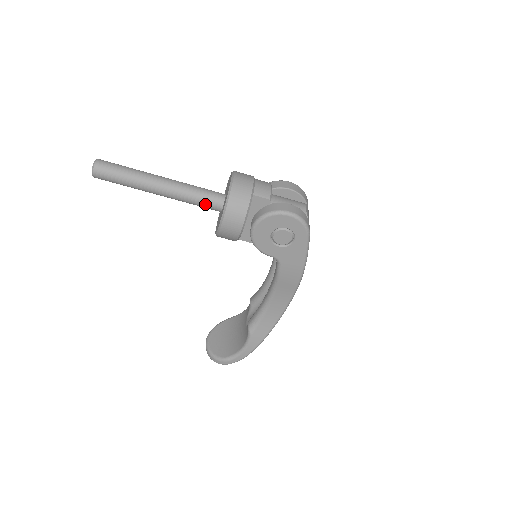
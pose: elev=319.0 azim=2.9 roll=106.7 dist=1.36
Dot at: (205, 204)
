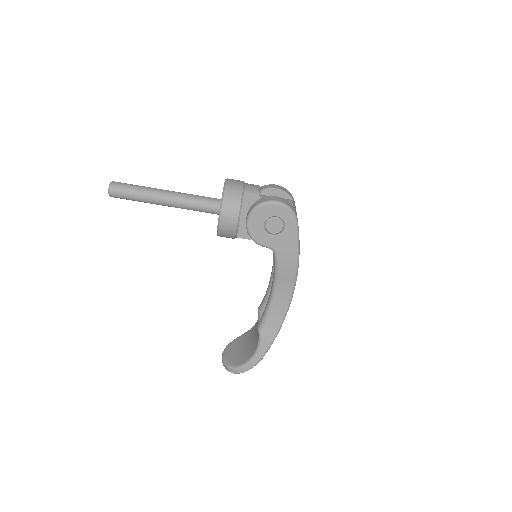
Dot at: (205, 208)
